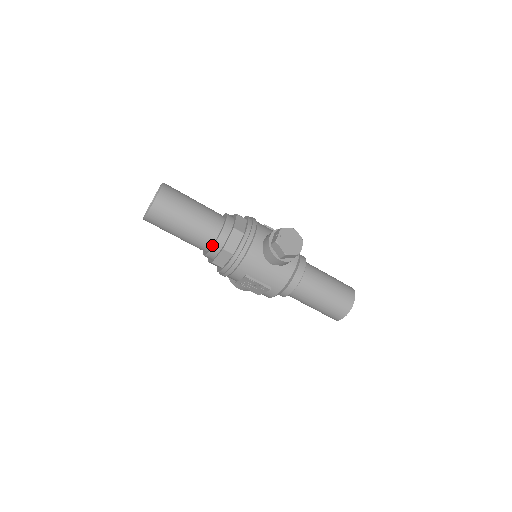
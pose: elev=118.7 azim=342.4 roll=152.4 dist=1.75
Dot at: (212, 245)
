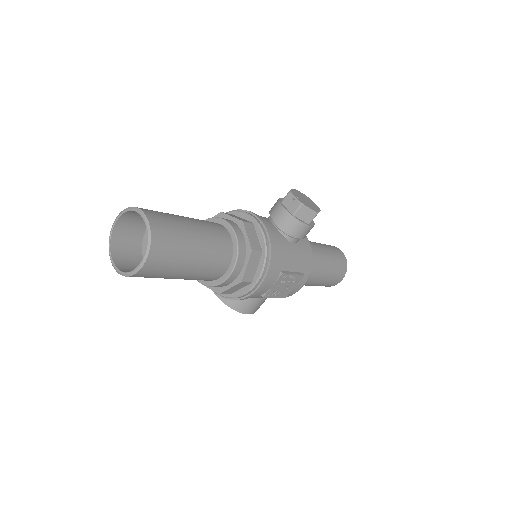
Dot at: (233, 257)
